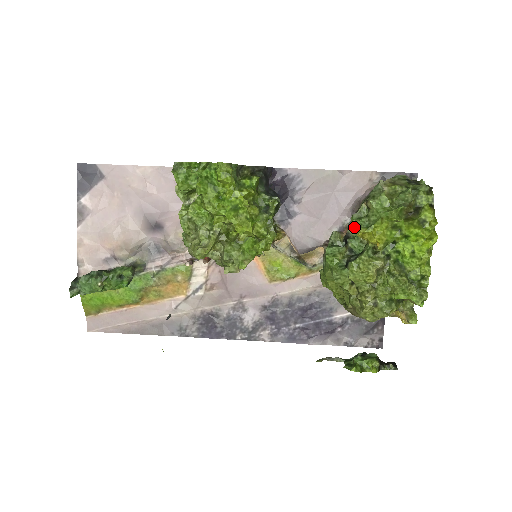
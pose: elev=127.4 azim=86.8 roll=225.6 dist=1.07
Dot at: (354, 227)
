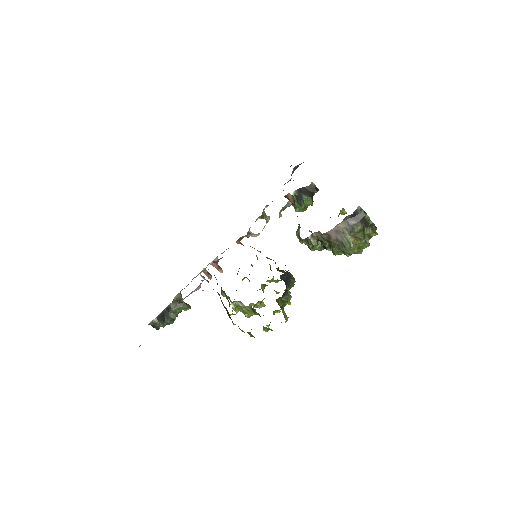
Dot at: (335, 255)
